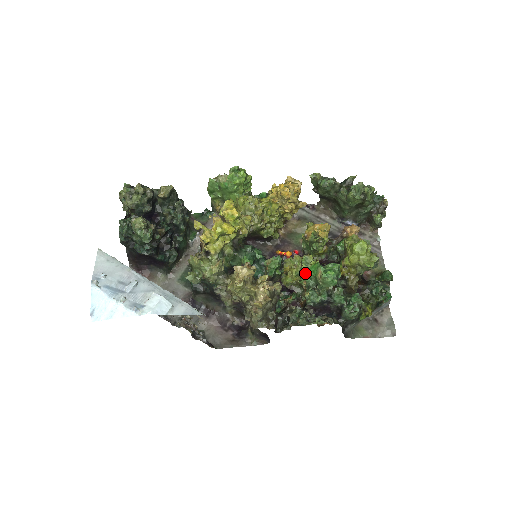
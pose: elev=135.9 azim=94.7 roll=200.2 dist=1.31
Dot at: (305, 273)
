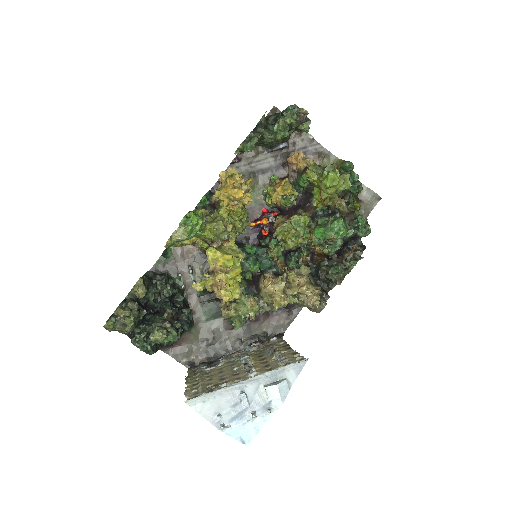
Dot at: (304, 233)
